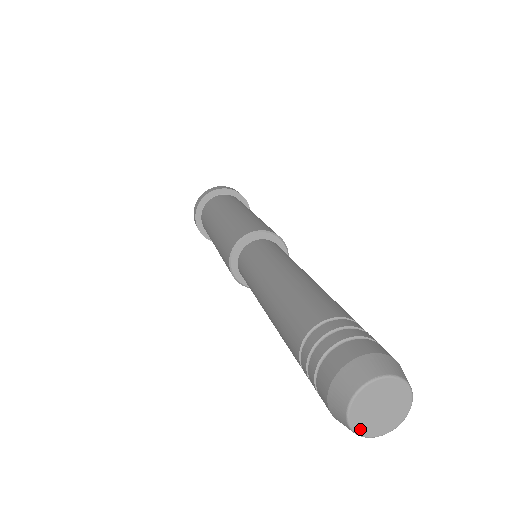
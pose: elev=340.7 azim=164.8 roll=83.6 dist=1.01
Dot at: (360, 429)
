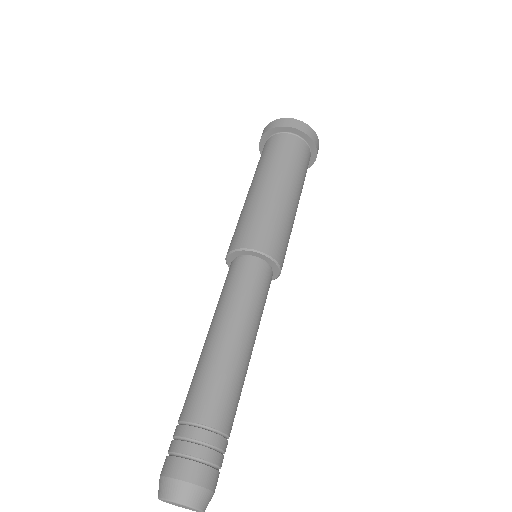
Dot at: occluded
